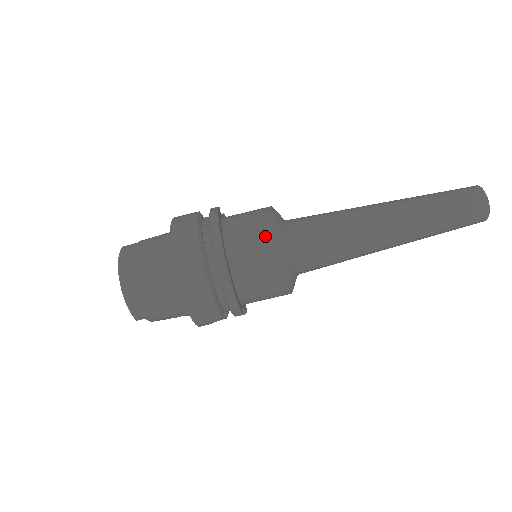
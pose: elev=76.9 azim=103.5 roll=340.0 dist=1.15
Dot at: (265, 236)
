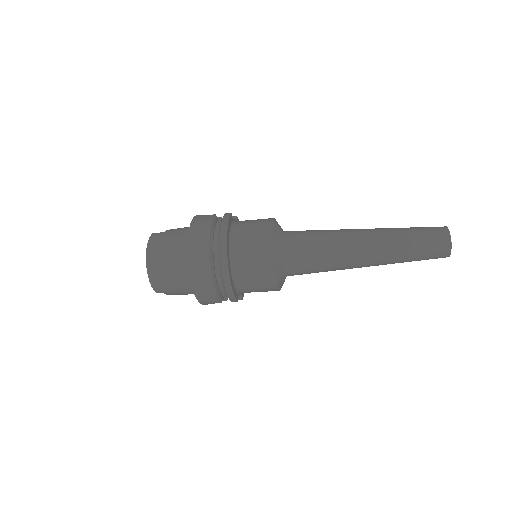
Dot at: (262, 246)
